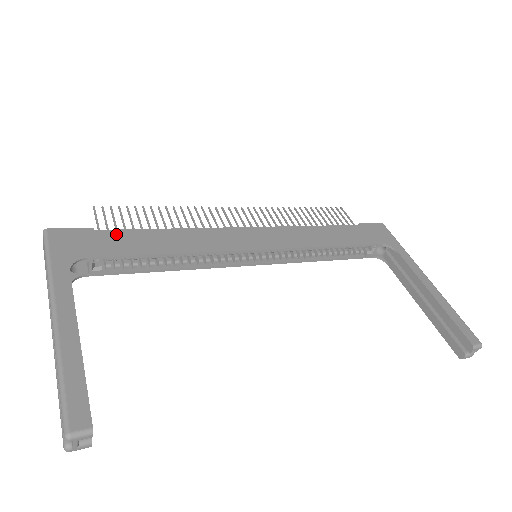
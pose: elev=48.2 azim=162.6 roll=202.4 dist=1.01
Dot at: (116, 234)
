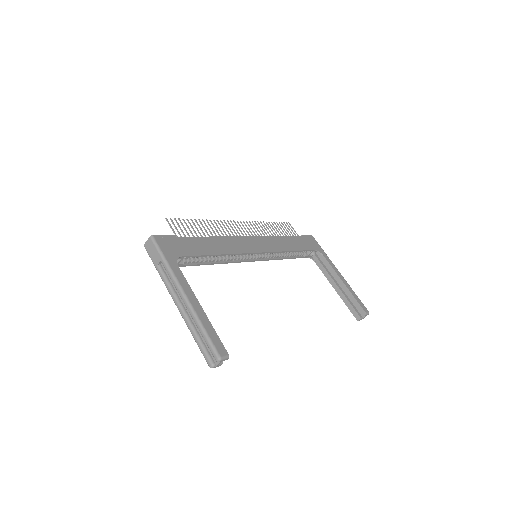
Dot at: (188, 240)
